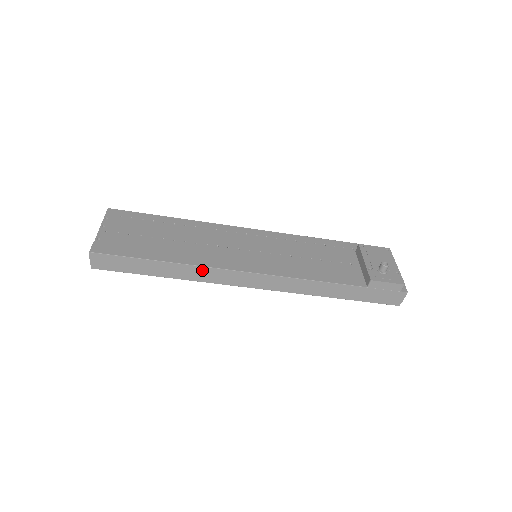
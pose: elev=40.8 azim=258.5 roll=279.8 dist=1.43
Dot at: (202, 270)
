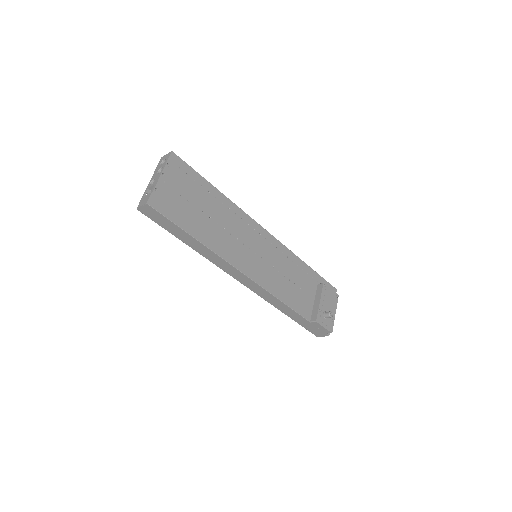
Dot at: (218, 258)
